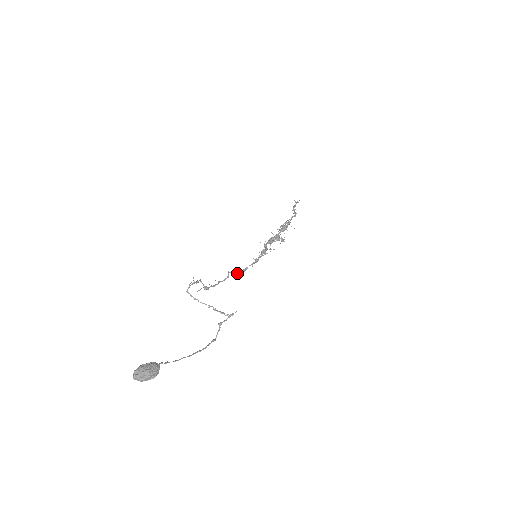
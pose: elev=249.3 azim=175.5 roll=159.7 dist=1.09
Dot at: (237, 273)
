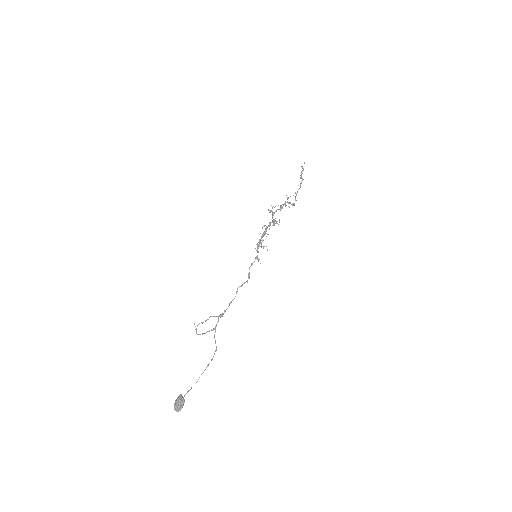
Dot at: occluded
